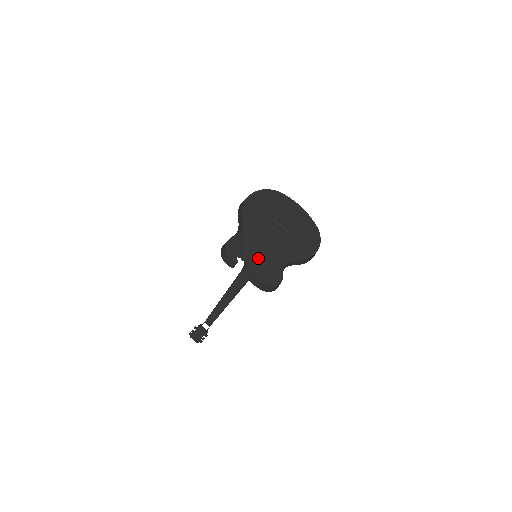
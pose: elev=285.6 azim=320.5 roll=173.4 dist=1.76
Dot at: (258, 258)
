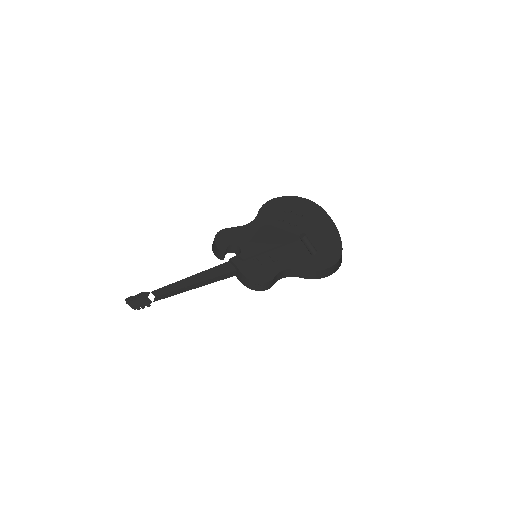
Dot at: occluded
